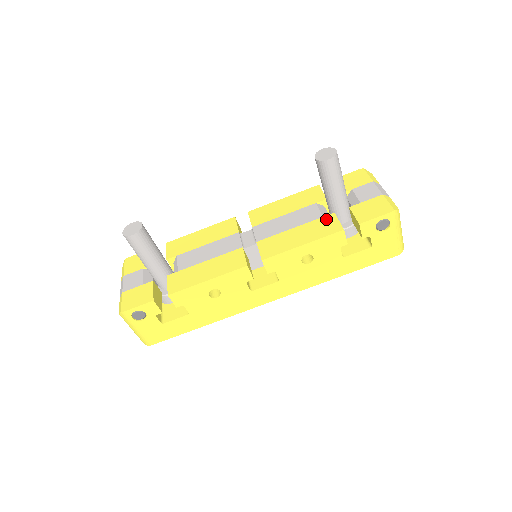
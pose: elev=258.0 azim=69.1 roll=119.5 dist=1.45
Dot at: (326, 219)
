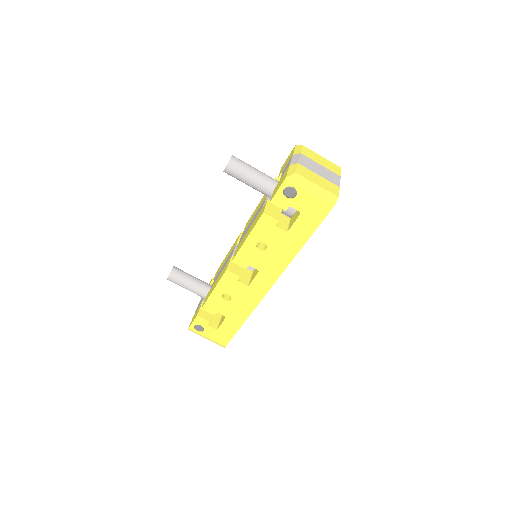
Dot at: (262, 208)
